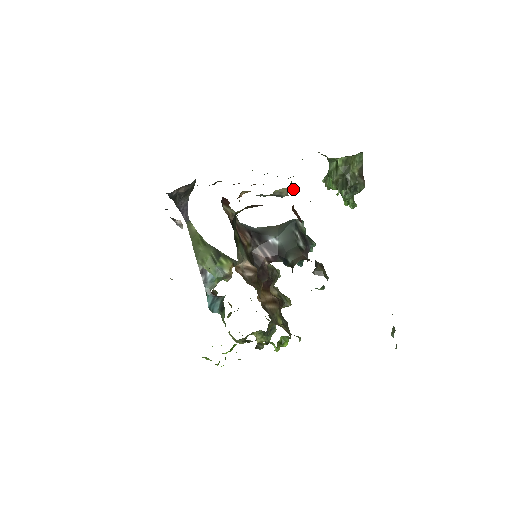
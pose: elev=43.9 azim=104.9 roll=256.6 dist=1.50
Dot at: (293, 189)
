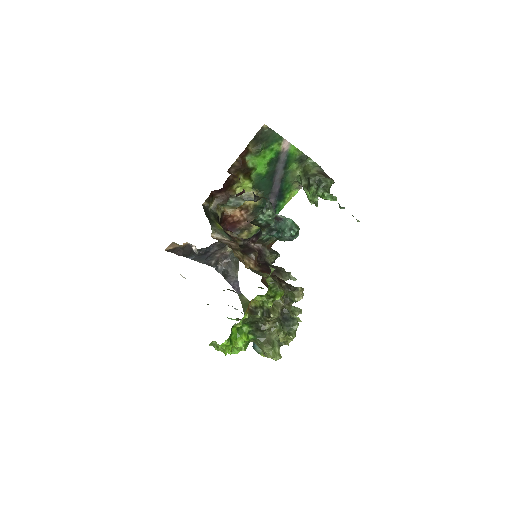
Dot at: (251, 185)
